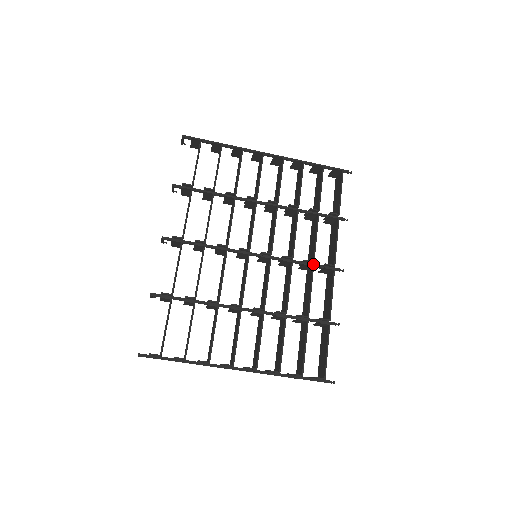
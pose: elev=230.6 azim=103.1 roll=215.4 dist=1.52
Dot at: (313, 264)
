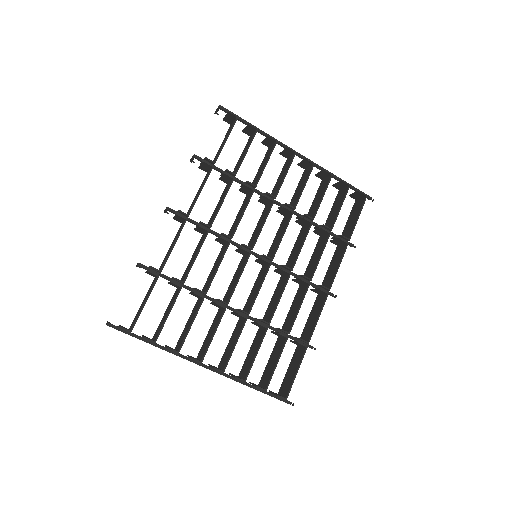
Dot at: (309, 281)
